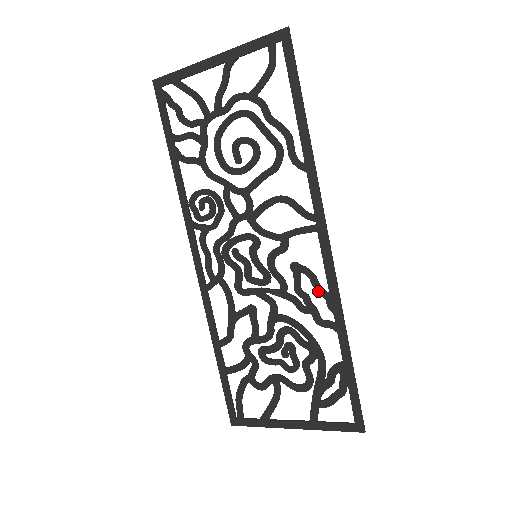
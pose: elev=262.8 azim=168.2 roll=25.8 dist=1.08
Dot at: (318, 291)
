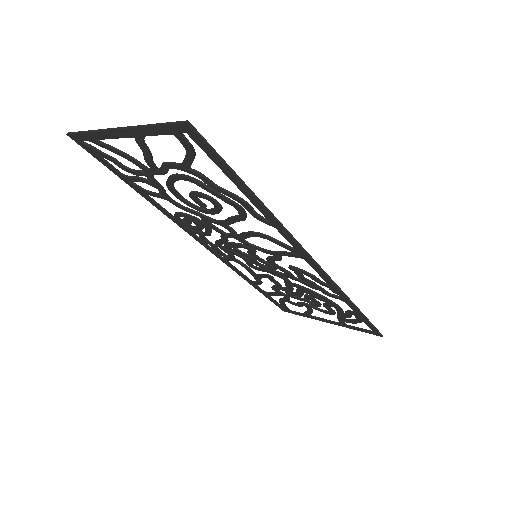
Dot at: (320, 284)
